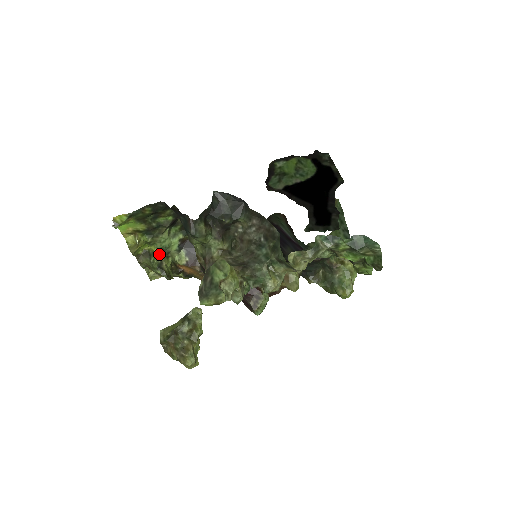
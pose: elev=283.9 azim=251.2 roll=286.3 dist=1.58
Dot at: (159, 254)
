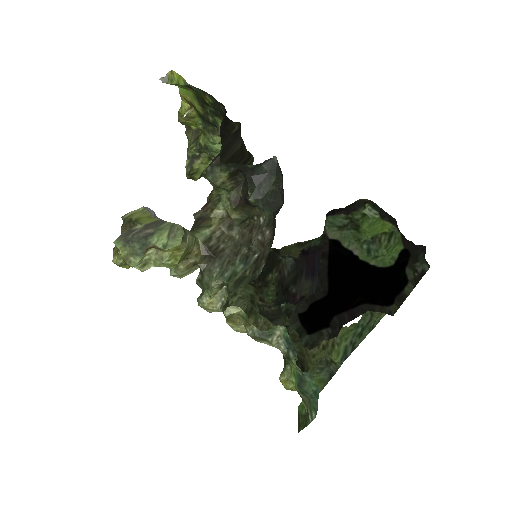
Dot at: (201, 148)
